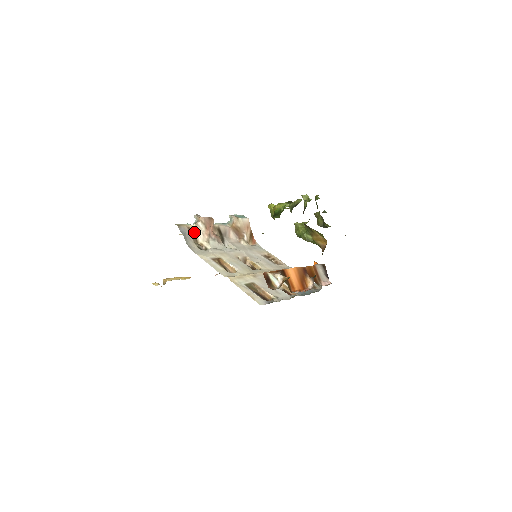
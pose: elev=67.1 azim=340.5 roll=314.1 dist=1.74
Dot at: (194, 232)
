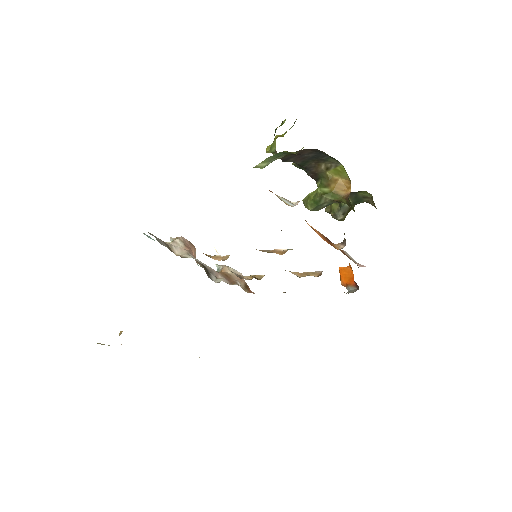
Dot at: (169, 245)
